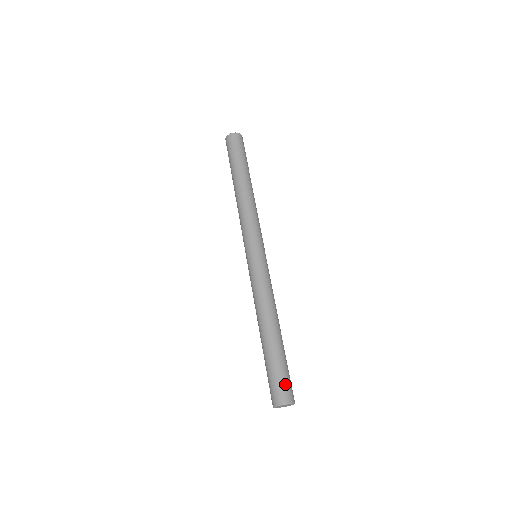
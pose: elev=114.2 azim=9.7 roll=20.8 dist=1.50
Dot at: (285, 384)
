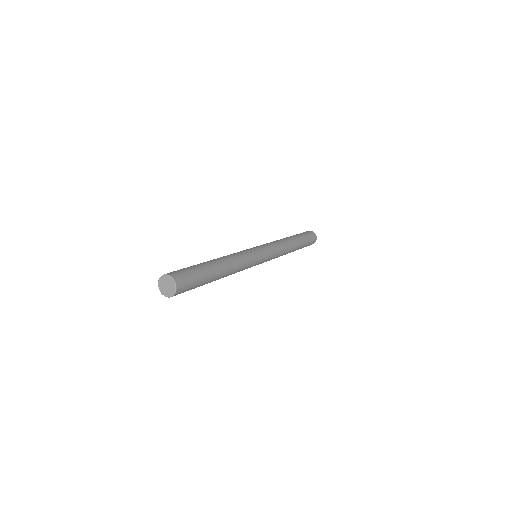
Dot at: (184, 272)
